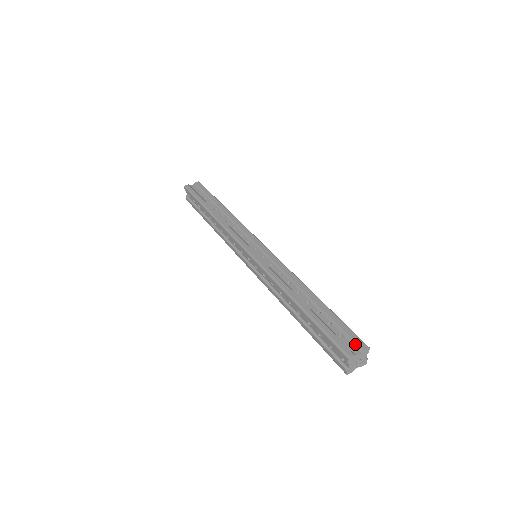
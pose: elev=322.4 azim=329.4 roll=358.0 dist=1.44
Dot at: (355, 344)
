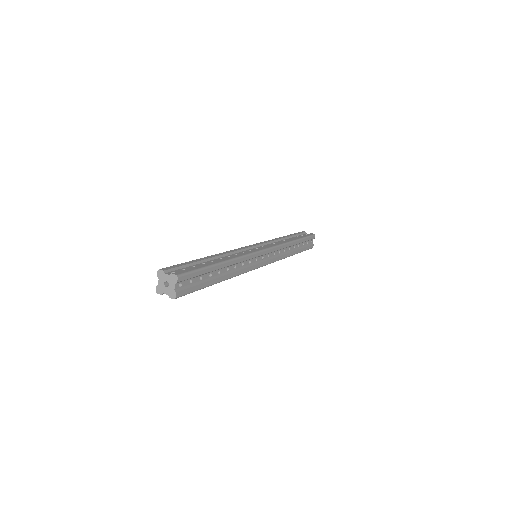
Dot at: (177, 272)
